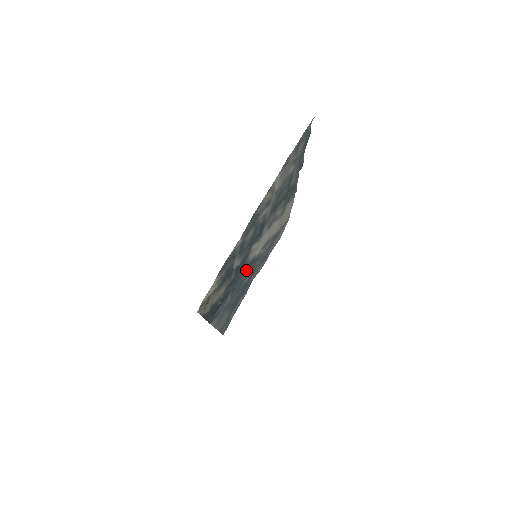
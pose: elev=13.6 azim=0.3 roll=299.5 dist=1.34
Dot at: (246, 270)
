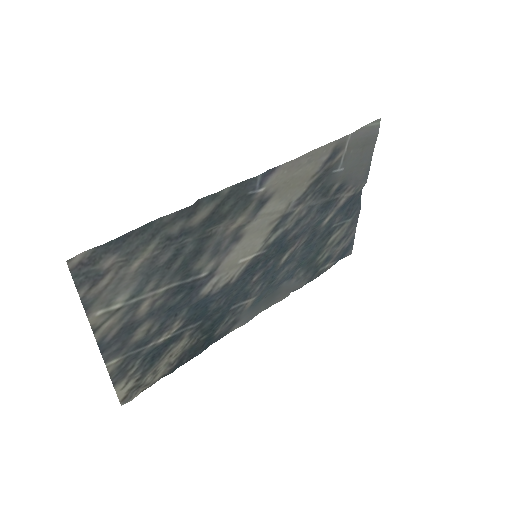
Dot at: (254, 270)
